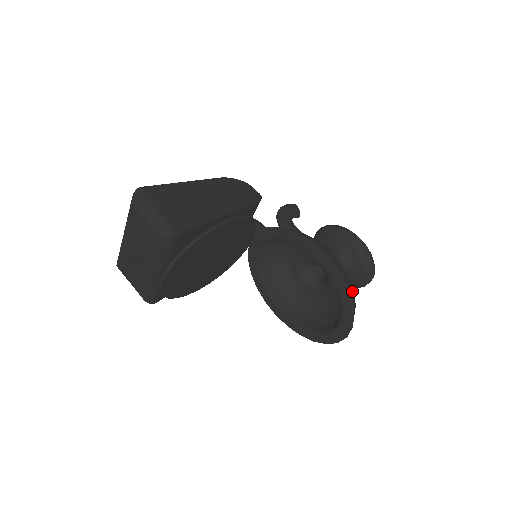
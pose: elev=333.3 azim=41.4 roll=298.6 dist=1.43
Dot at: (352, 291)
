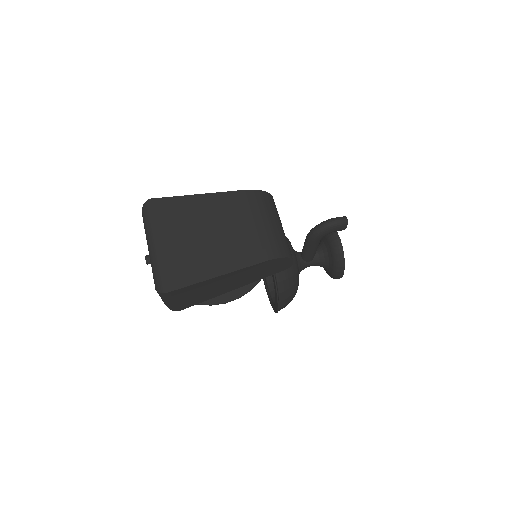
Dot at: occluded
